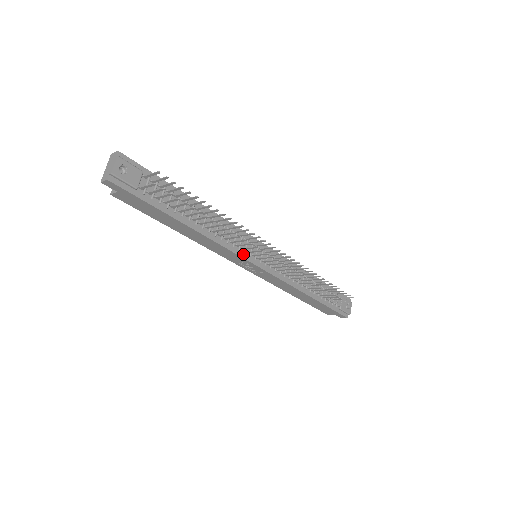
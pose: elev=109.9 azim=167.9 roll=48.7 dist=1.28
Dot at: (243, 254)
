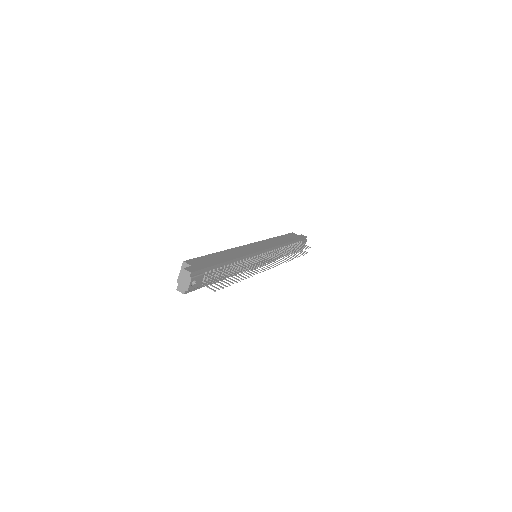
Dot at: occluded
